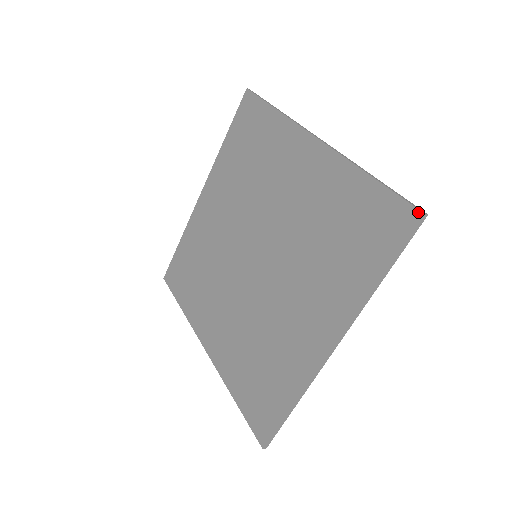
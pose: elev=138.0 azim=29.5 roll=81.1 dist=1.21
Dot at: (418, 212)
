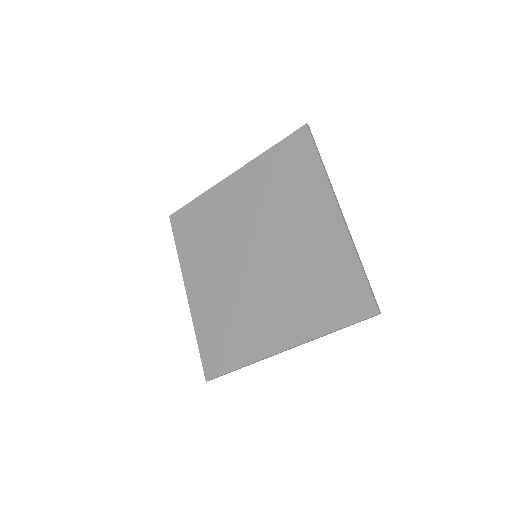
Dot at: (377, 310)
